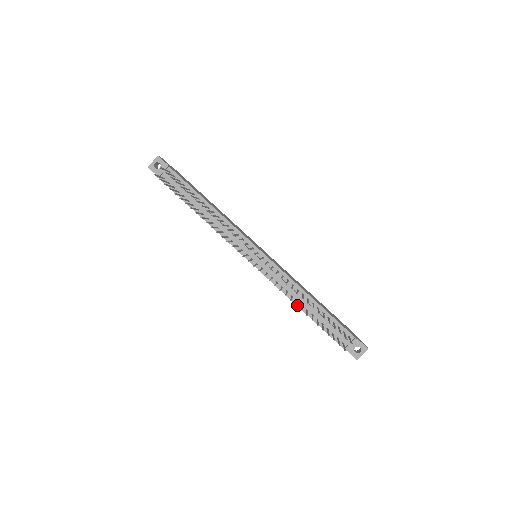
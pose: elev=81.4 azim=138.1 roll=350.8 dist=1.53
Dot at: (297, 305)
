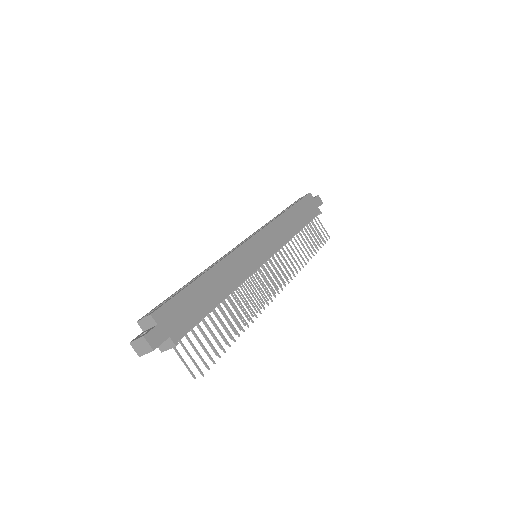
Dot at: occluded
